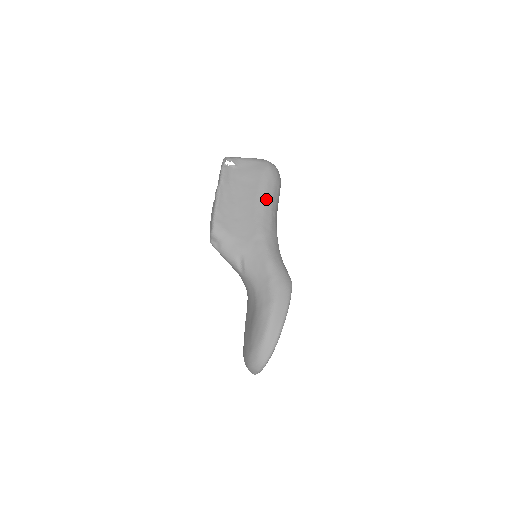
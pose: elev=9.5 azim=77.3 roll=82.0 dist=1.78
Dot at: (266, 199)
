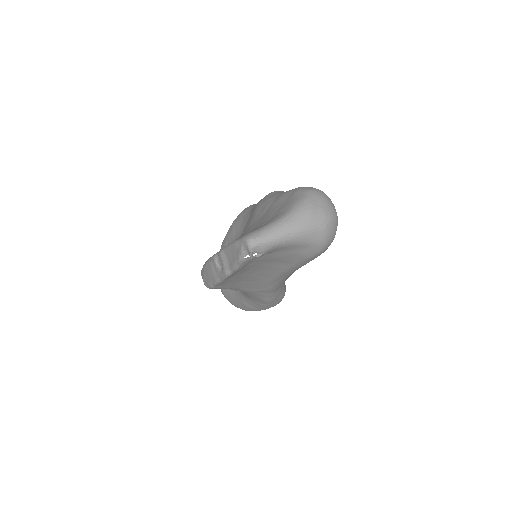
Dot at: occluded
